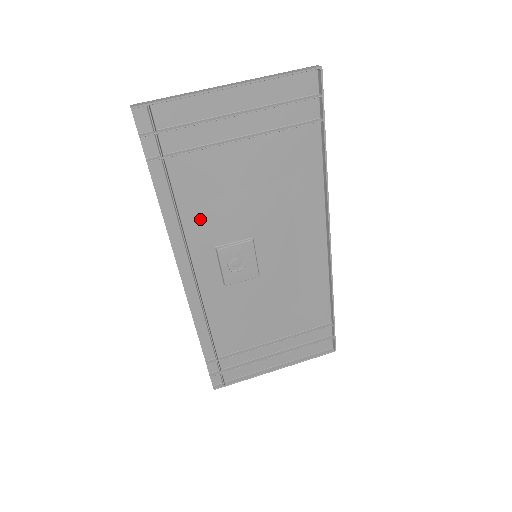
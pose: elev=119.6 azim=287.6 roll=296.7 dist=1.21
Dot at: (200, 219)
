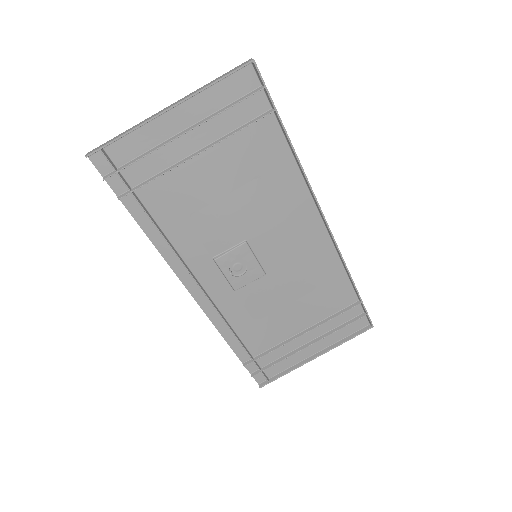
Dot at: (188, 236)
